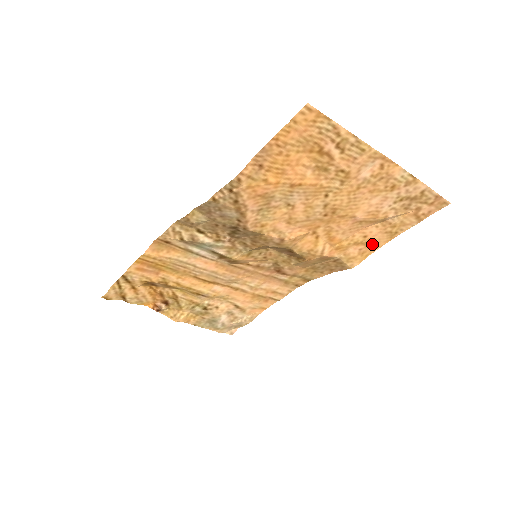
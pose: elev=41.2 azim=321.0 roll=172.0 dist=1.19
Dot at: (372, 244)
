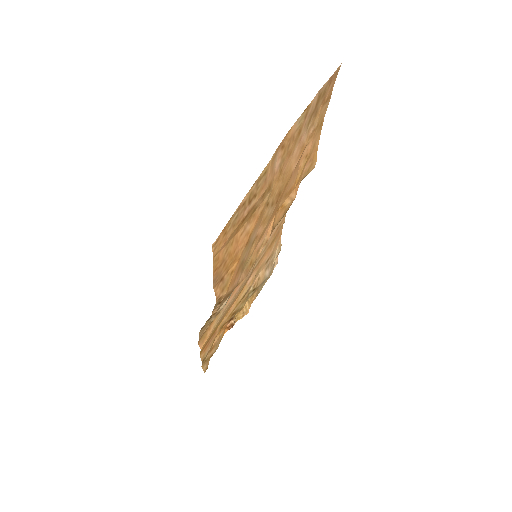
Dot at: (314, 148)
